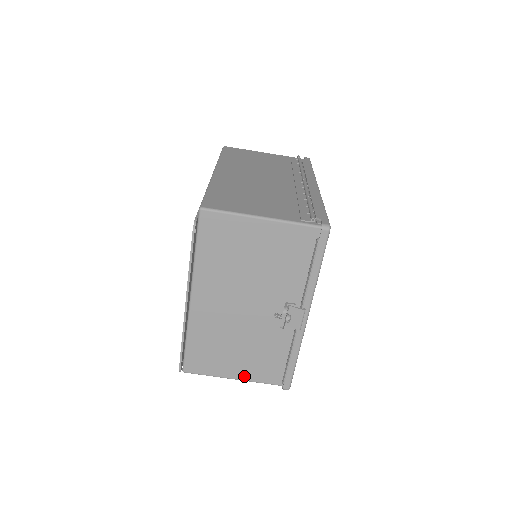
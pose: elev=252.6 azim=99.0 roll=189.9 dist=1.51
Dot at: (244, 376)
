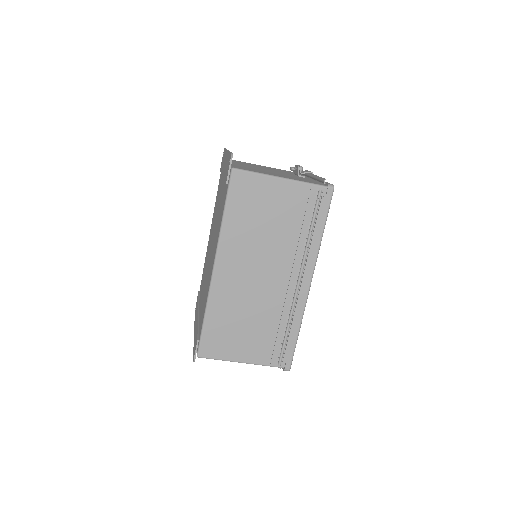
Dot at: occluded
